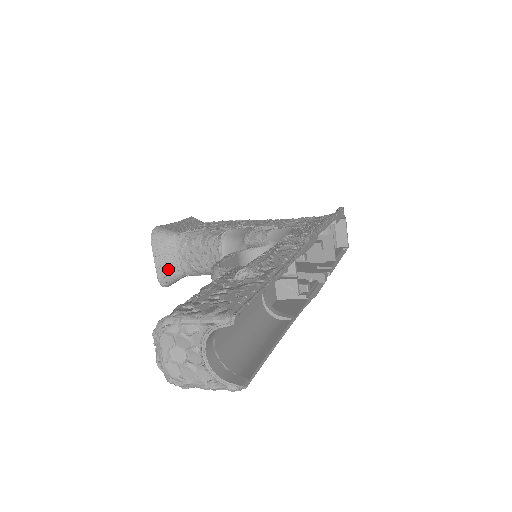
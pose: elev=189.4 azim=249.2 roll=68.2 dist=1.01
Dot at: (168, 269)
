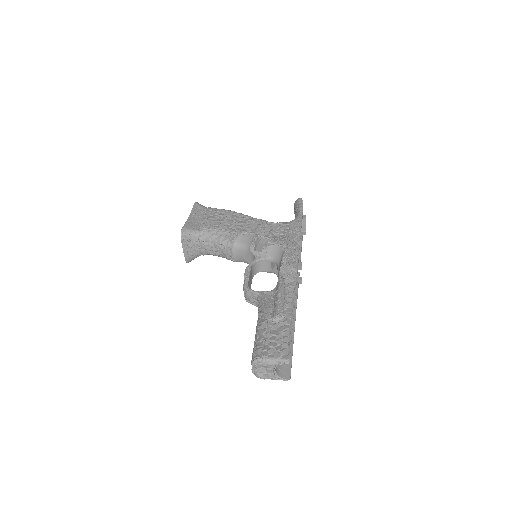
Dot at: (192, 254)
